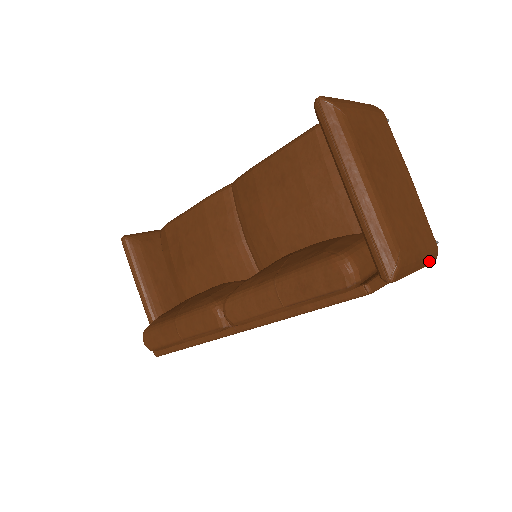
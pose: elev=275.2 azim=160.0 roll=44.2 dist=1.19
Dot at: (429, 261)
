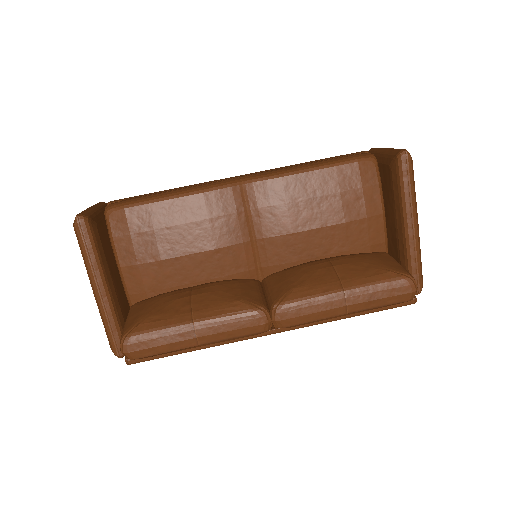
Dot at: occluded
